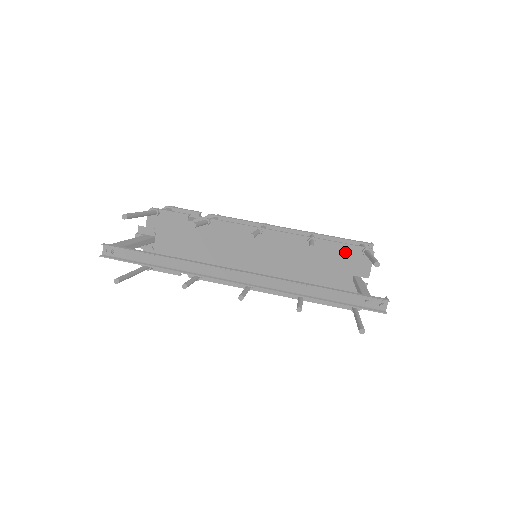
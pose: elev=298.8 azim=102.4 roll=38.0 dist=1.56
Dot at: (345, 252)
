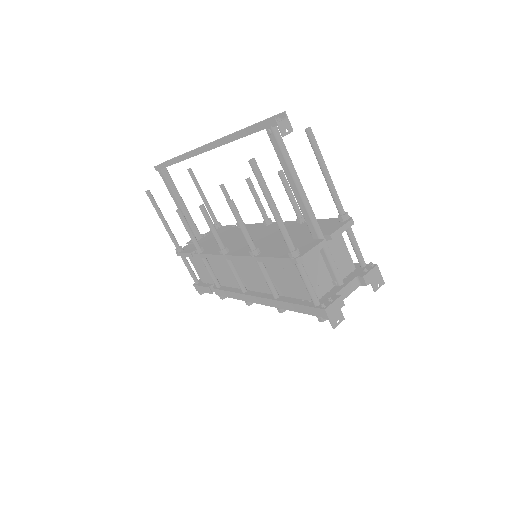
Dot at: (324, 223)
